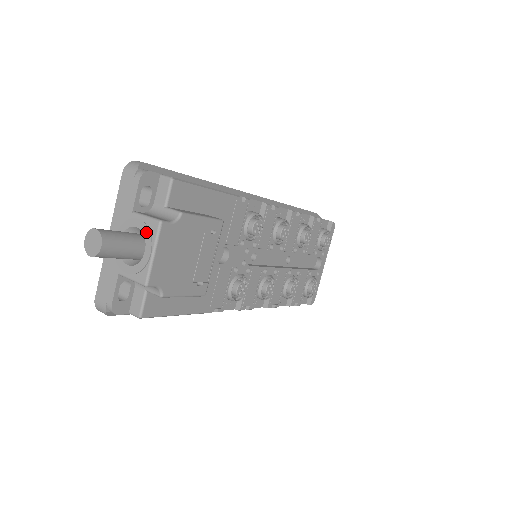
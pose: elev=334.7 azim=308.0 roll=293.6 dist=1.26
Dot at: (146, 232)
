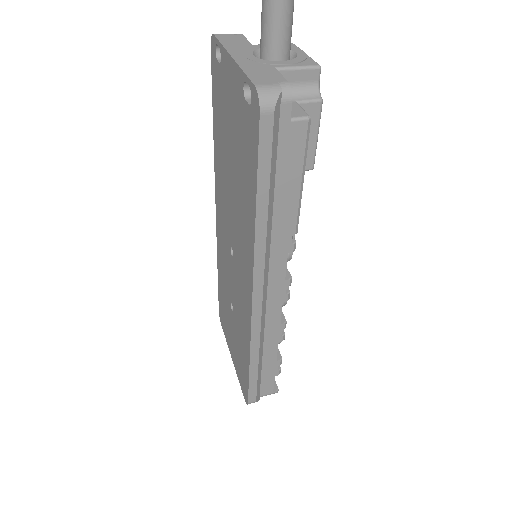
Dot at: occluded
